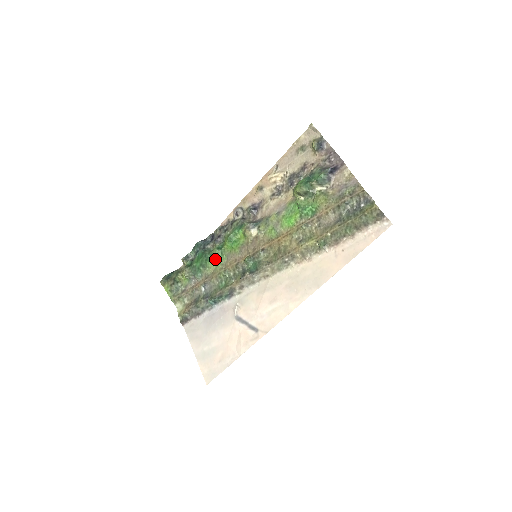
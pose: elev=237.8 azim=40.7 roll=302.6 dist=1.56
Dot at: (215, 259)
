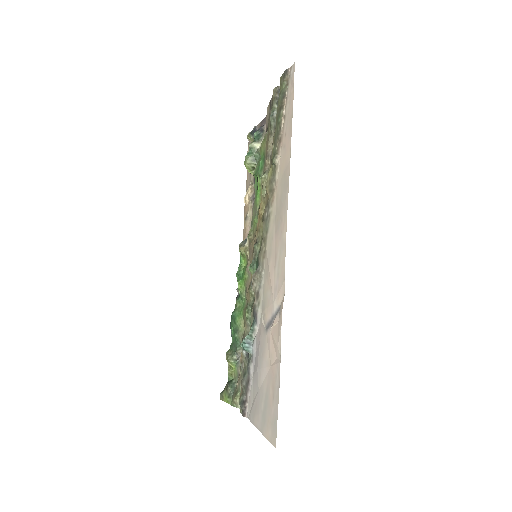
Dot at: (239, 310)
